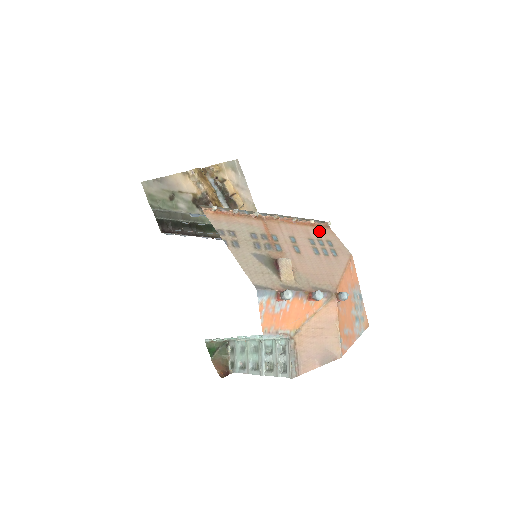
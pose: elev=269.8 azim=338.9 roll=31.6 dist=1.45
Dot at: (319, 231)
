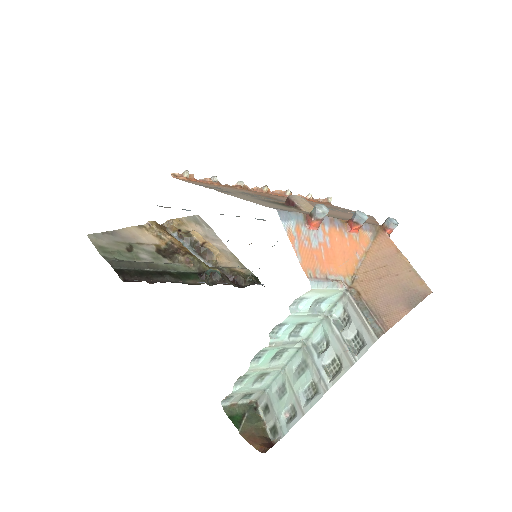
Dot at: occluded
